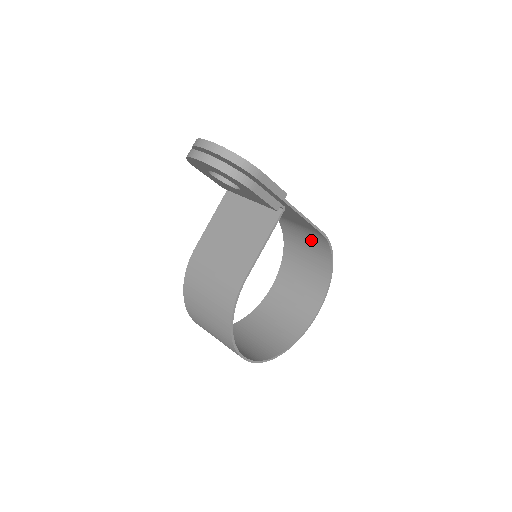
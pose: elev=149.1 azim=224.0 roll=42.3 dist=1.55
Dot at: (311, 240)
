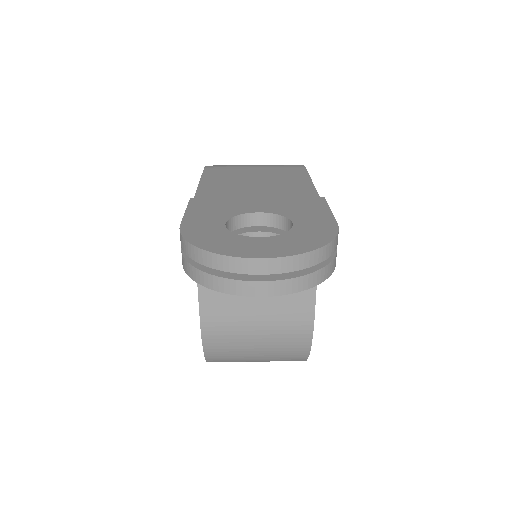
Dot at: occluded
